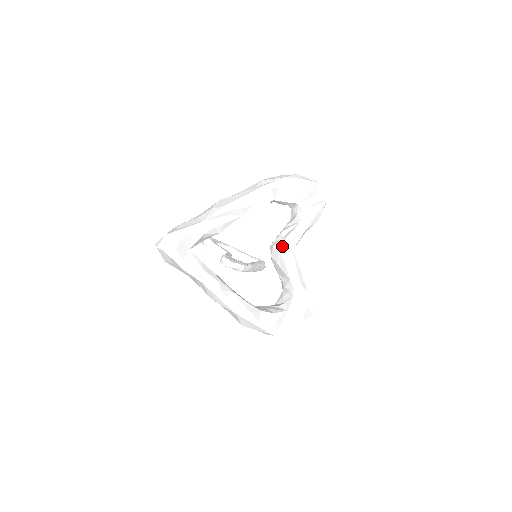
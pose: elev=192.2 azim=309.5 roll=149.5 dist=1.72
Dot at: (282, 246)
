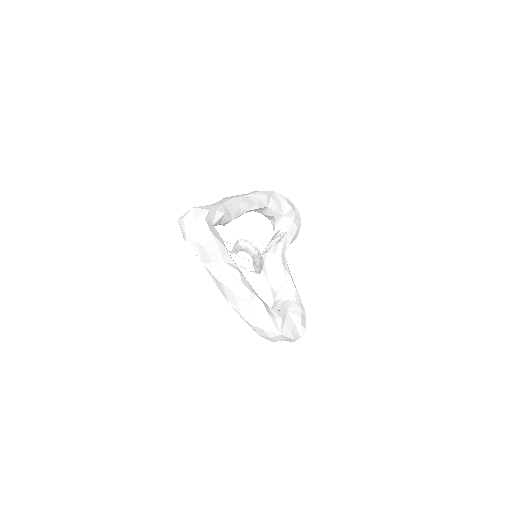
Dot at: (277, 249)
